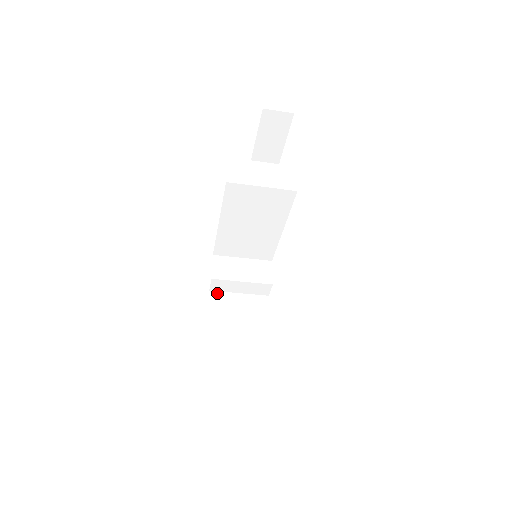
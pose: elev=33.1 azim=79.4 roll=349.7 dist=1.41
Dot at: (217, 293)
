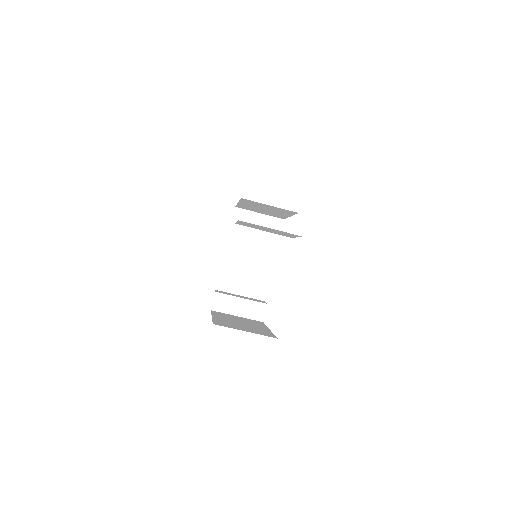
Dot at: (218, 312)
